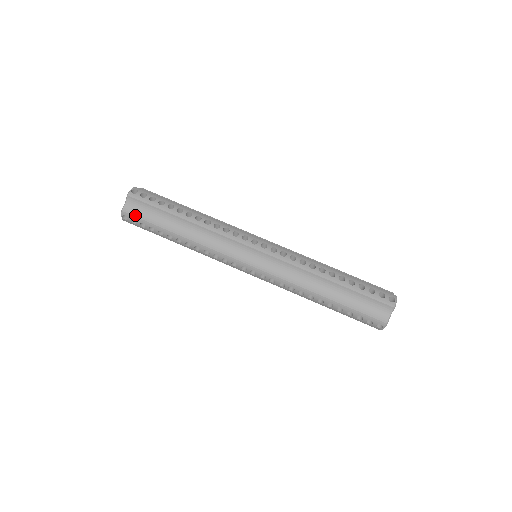
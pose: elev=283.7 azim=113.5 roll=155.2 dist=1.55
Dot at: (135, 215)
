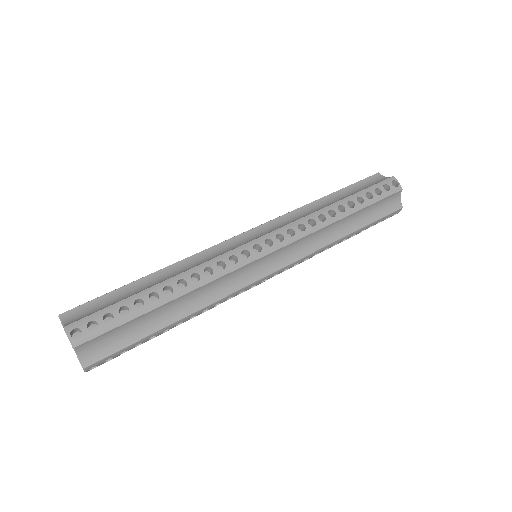
Dot at: (106, 355)
